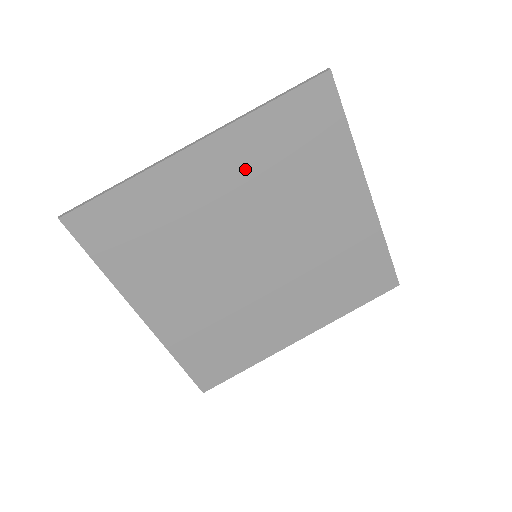
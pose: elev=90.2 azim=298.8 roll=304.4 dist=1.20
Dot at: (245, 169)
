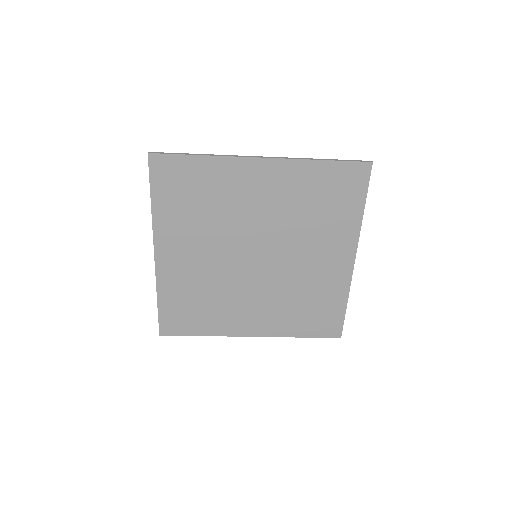
Dot at: (187, 235)
